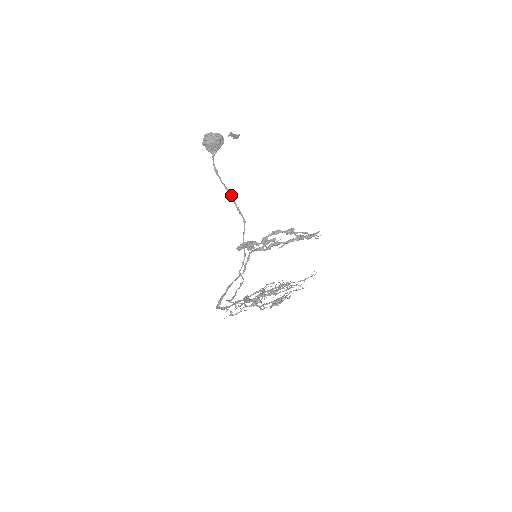
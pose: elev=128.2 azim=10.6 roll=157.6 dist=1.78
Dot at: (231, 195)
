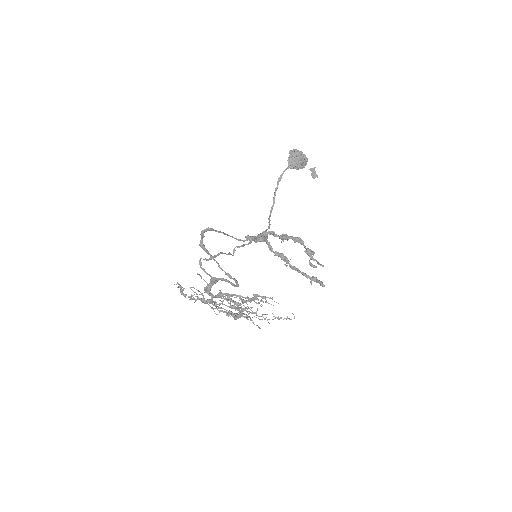
Dot at: occluded
